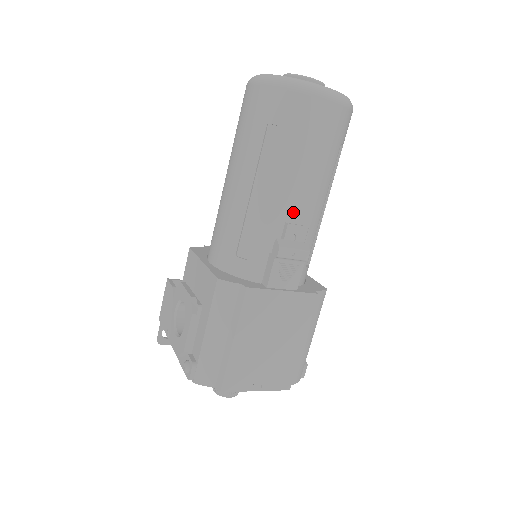
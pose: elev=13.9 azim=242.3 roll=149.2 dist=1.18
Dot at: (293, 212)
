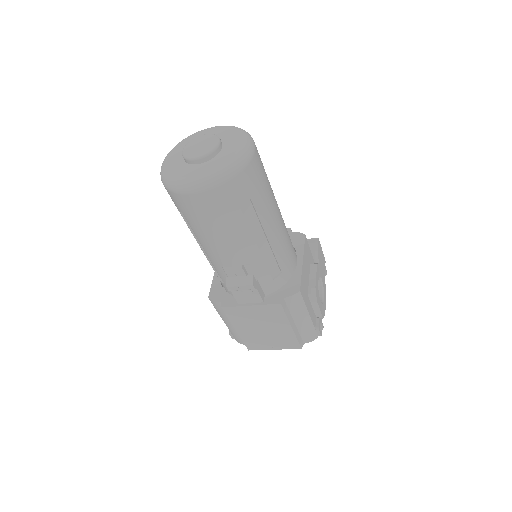
Dot at: (227, 261)
